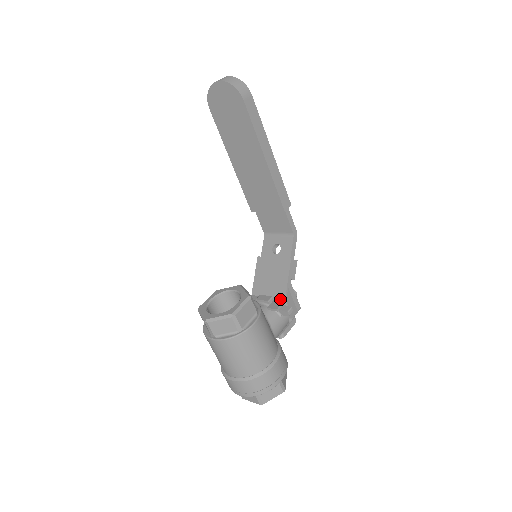
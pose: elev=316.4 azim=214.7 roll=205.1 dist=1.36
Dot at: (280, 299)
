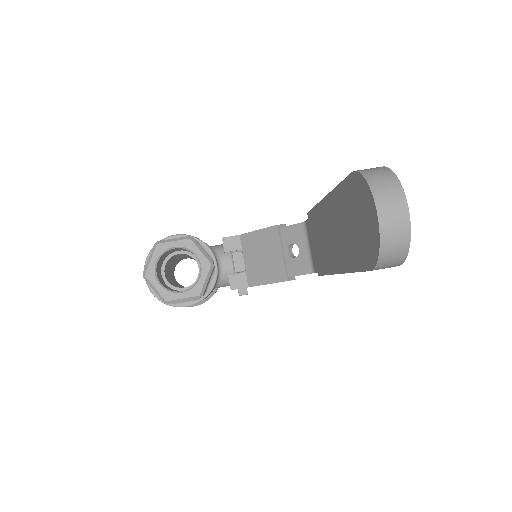
Dot at: (247, 281)
